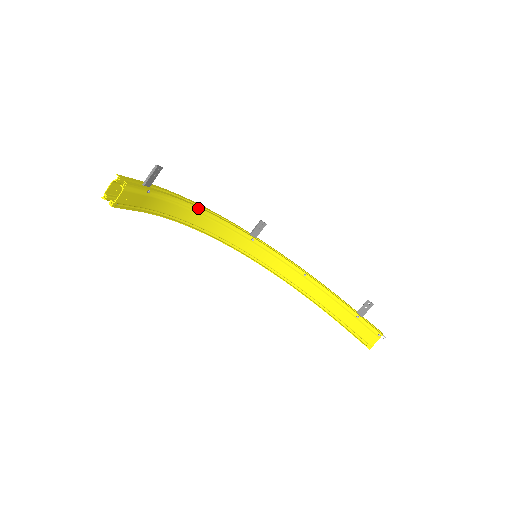
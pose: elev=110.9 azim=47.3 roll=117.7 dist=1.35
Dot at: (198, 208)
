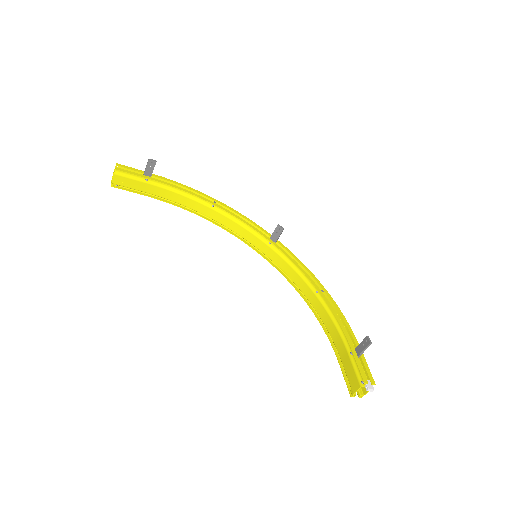
Dot at: (211, 203)
